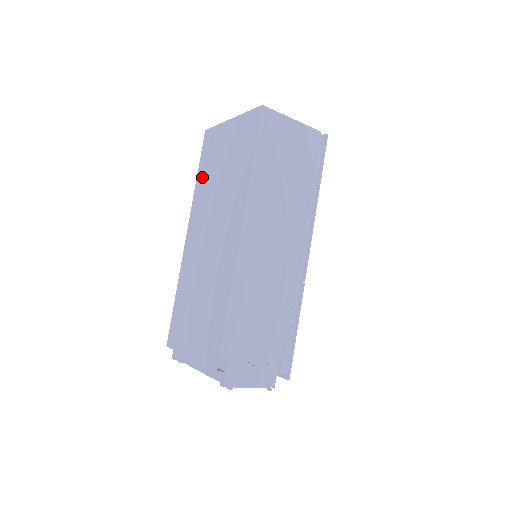
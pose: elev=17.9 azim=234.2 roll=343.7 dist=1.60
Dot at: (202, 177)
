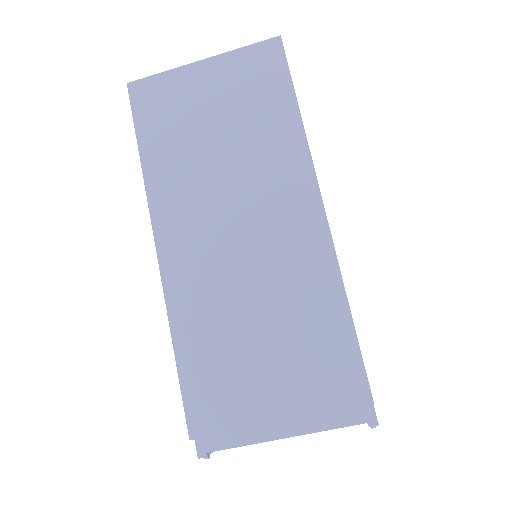
Dot at: (159, 151)
